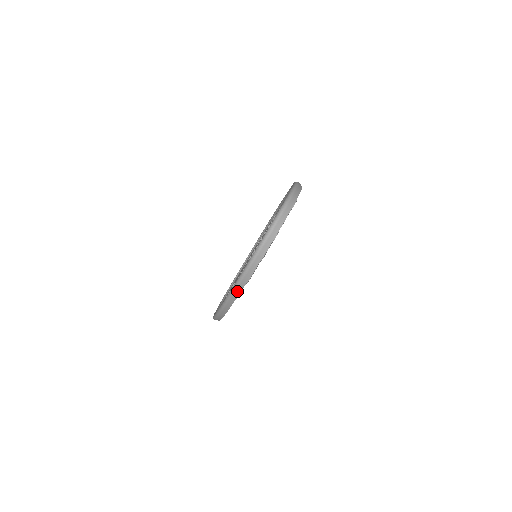
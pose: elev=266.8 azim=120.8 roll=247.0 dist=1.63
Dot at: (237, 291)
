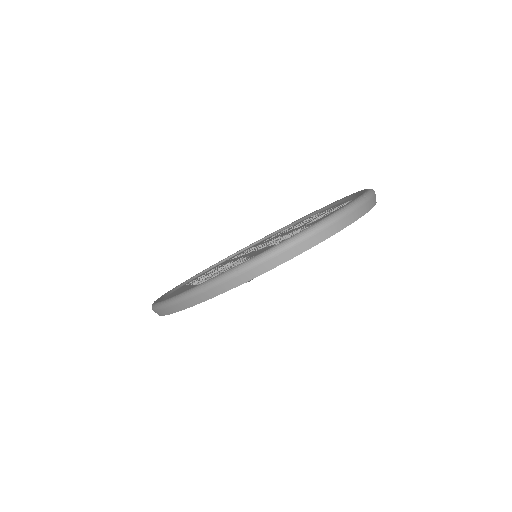
Dot at: (181, 304)
